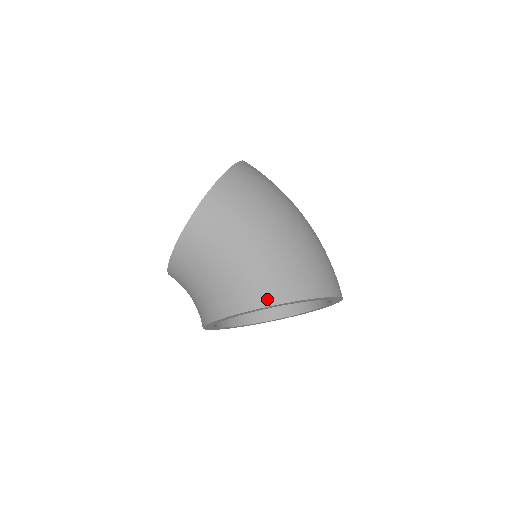
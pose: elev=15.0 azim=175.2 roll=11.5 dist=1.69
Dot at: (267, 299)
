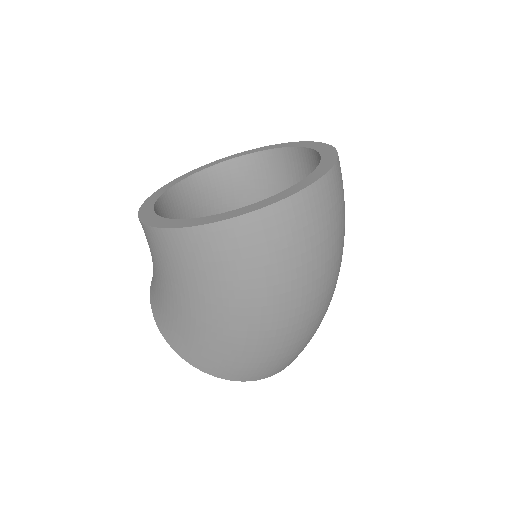
Dot at: (172, 342)
